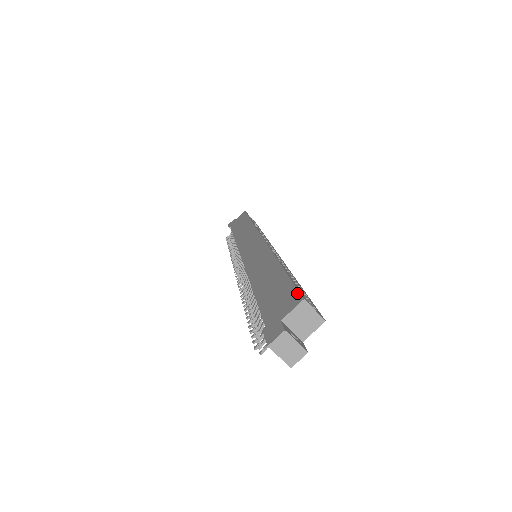
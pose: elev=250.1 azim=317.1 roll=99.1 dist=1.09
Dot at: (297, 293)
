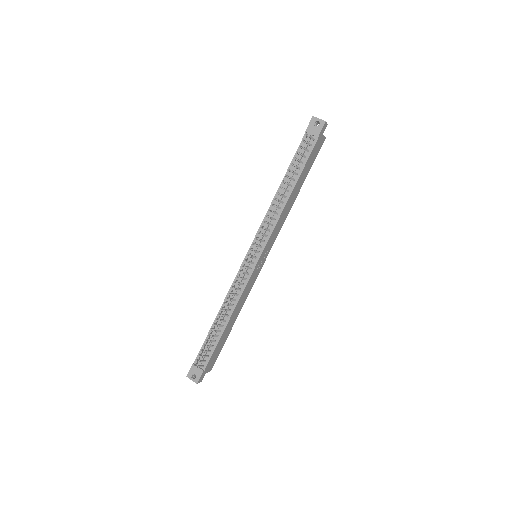
Dot at: occluded
